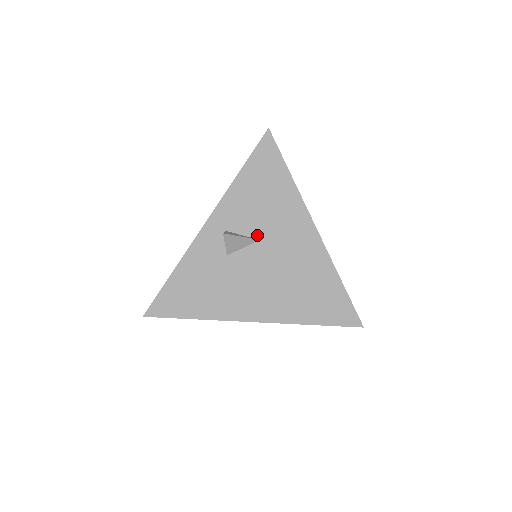
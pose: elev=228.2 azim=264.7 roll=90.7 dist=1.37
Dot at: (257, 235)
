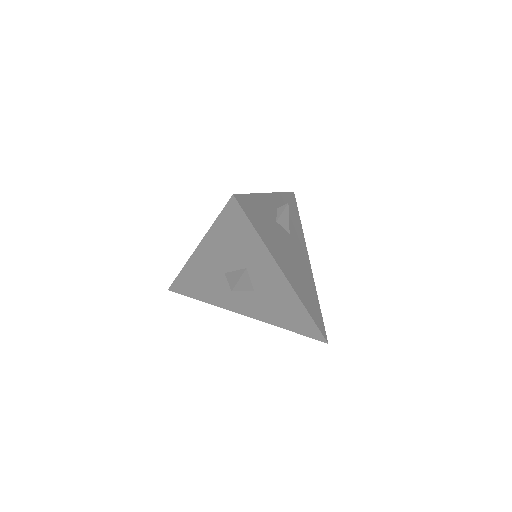
Dot at: (289, 230)
